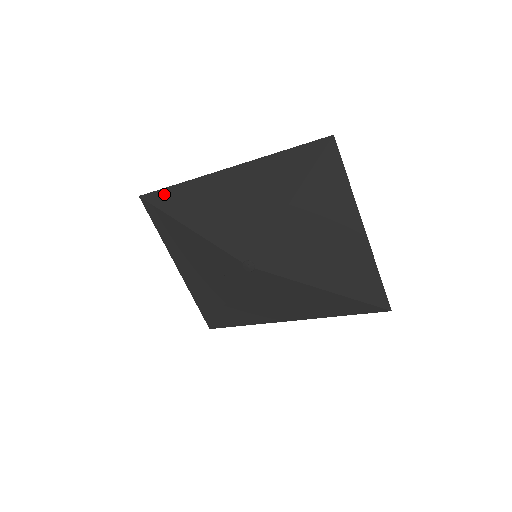
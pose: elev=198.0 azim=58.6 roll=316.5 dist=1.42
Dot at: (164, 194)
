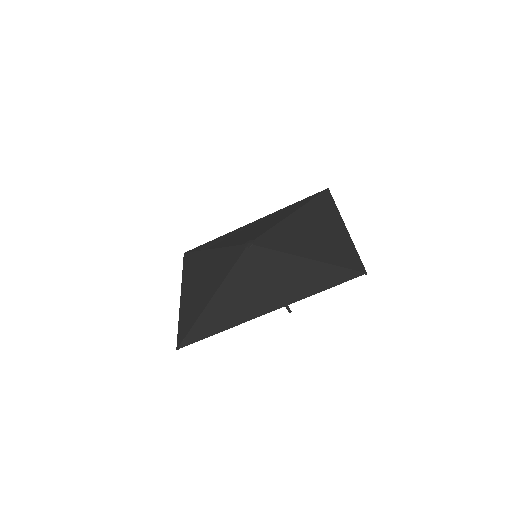
Dot at: (204, 245)
